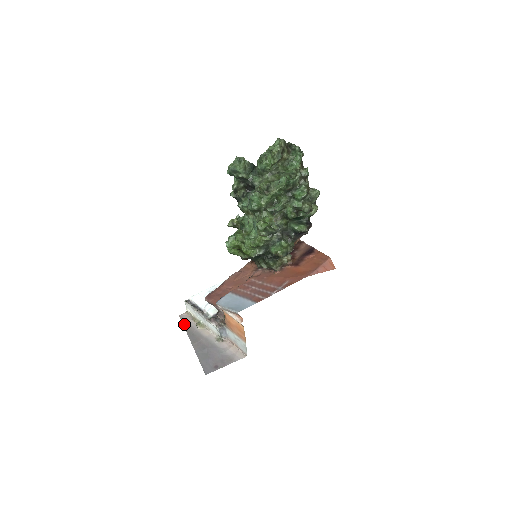
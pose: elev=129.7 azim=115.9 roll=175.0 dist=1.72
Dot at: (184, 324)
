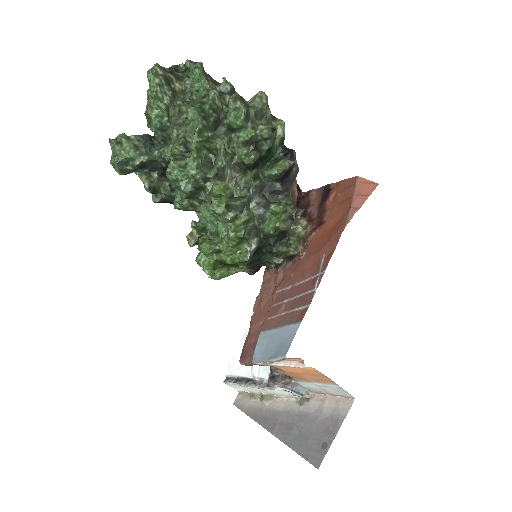
Dot at: (245, 412)
